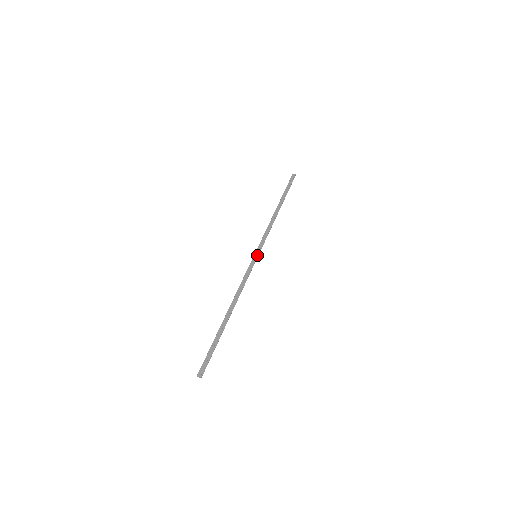
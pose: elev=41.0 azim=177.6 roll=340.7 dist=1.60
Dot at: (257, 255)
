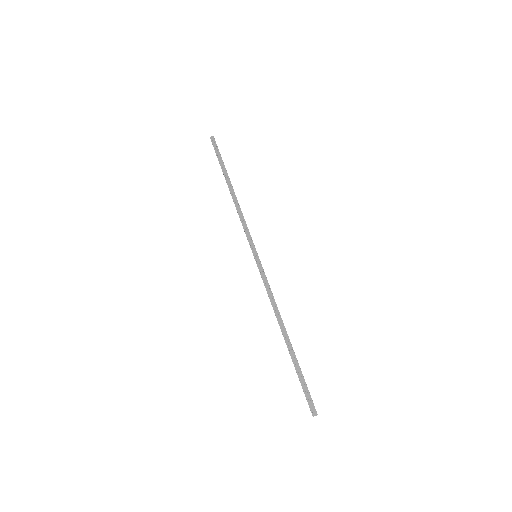
Dot at: (256, 254)
